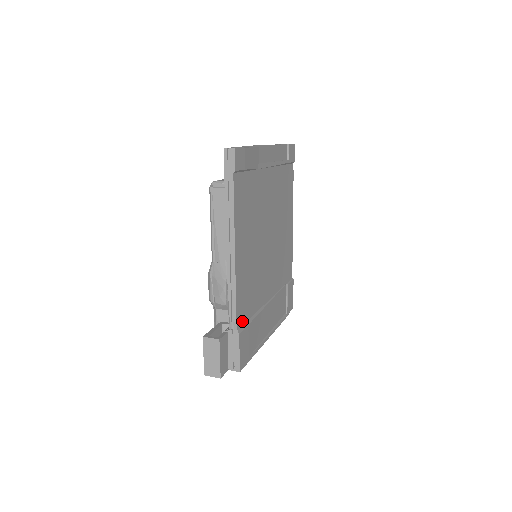
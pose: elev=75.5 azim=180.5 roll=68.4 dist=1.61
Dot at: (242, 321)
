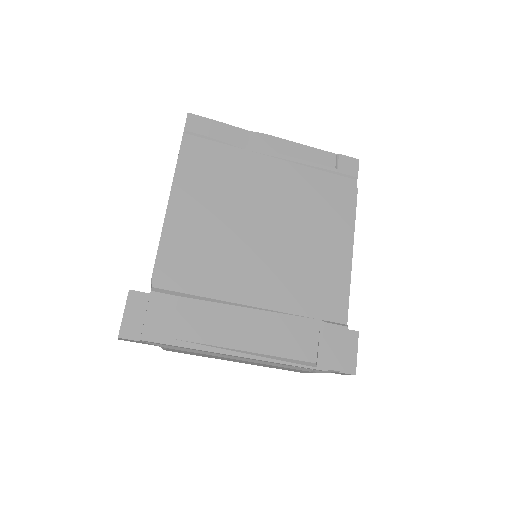
Dot at: (168, 285)
